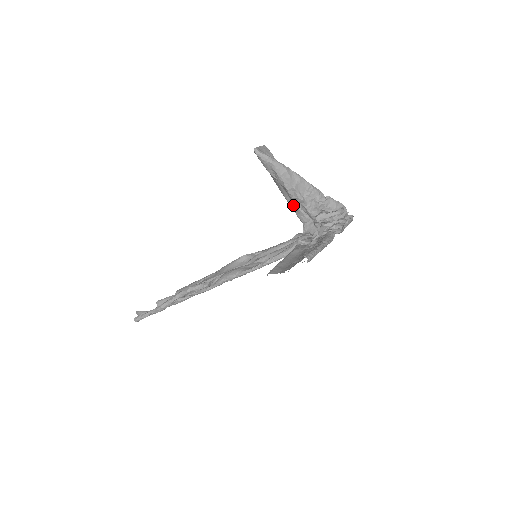
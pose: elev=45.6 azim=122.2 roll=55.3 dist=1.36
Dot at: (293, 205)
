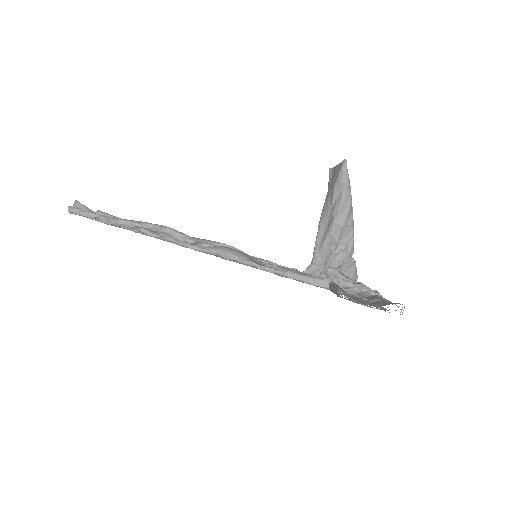
Dot at: (321, 240)
